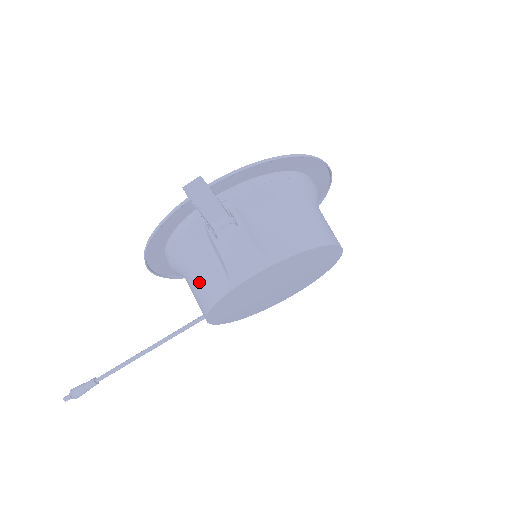
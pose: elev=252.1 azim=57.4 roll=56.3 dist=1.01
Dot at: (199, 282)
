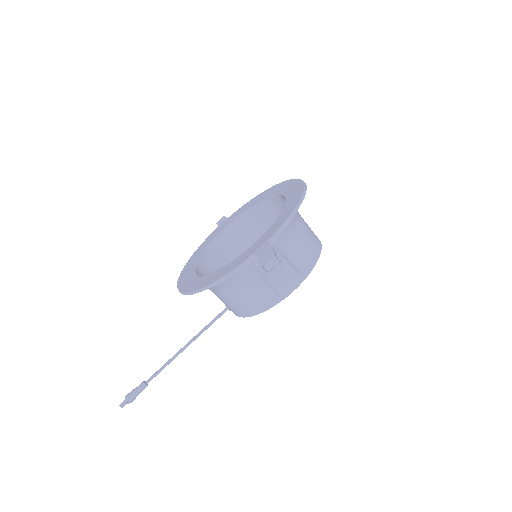
Dot at: (245, 299)
